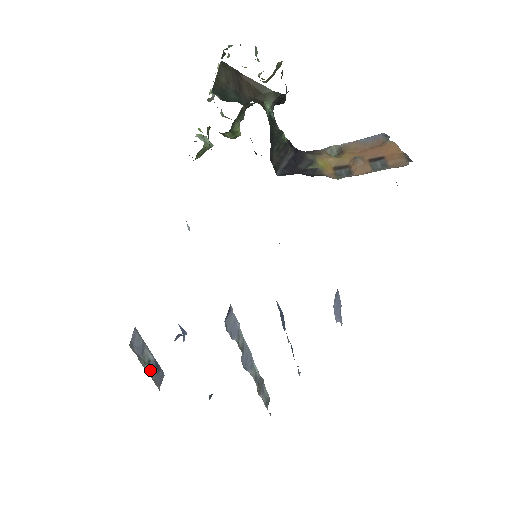
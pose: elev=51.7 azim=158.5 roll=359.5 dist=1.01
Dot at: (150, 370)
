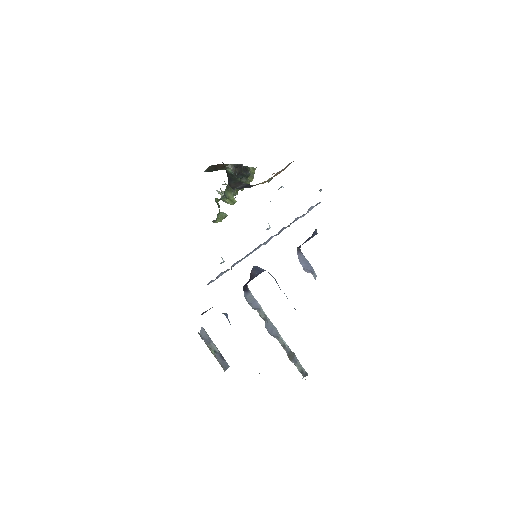
Dot at: (216, 356)
